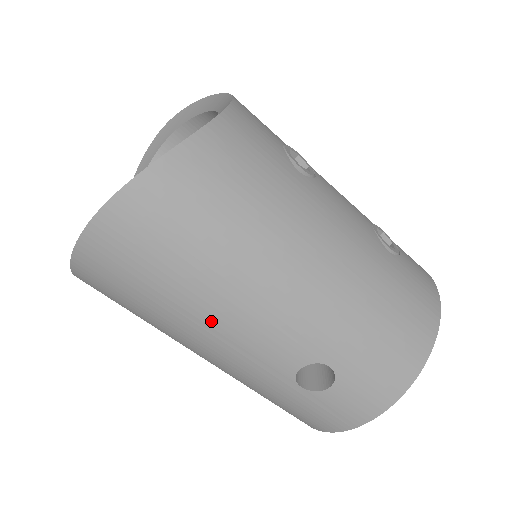
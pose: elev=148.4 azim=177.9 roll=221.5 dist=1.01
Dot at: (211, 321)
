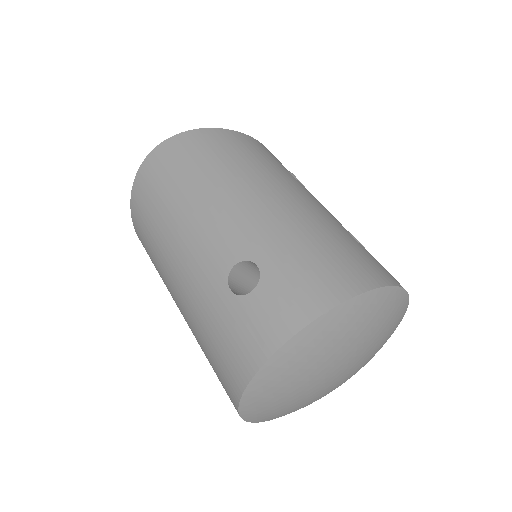
Dot at: (187, 218)
